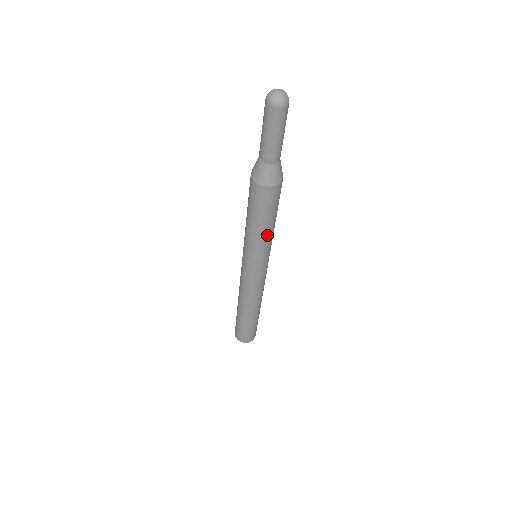
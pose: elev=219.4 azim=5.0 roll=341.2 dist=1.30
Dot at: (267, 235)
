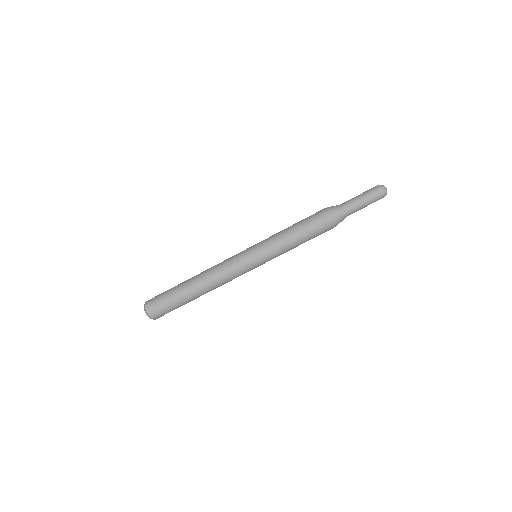
Dot at: (292, 248)
